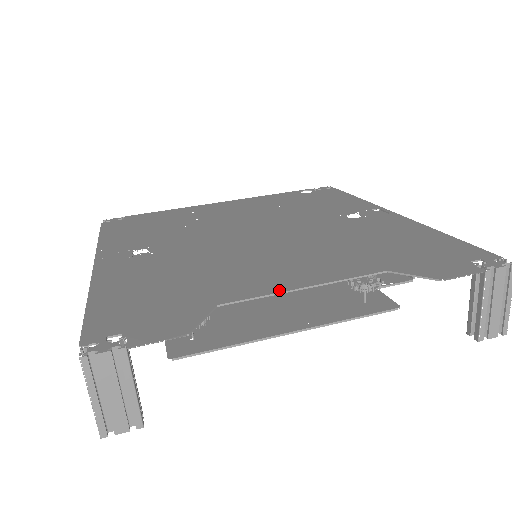
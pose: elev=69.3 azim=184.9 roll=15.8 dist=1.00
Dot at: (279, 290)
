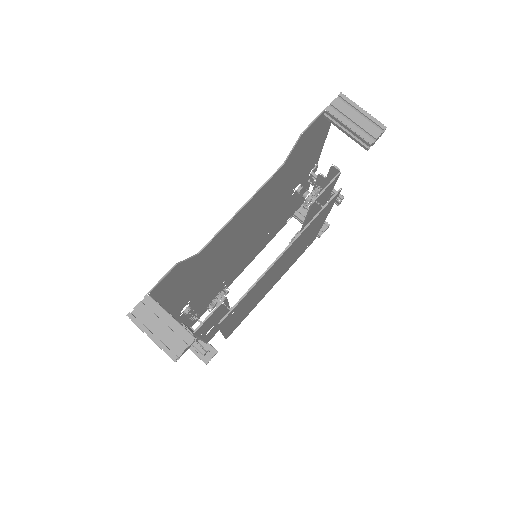
Dot at: (229, 222)
